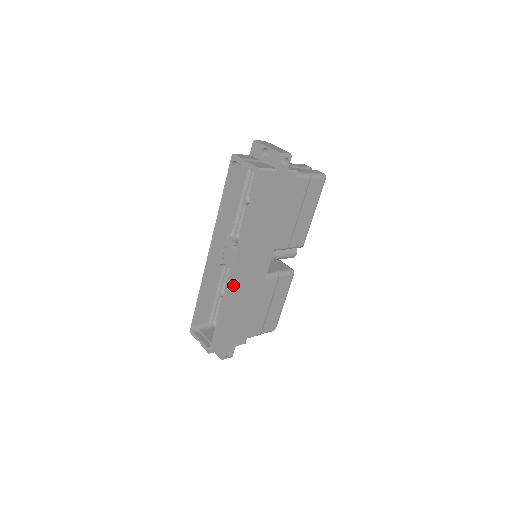
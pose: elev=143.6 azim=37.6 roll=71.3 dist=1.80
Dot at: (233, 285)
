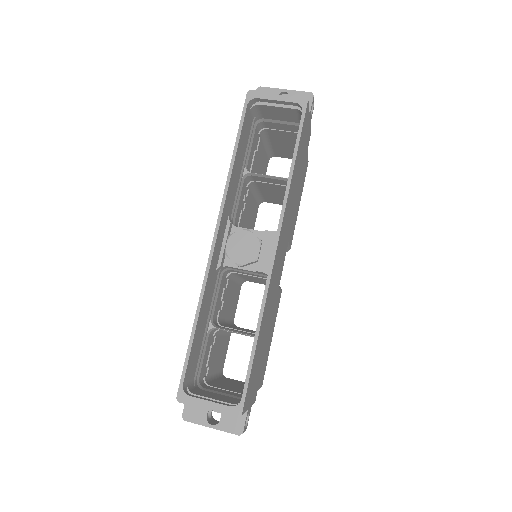
Dot at: (271, 278)
